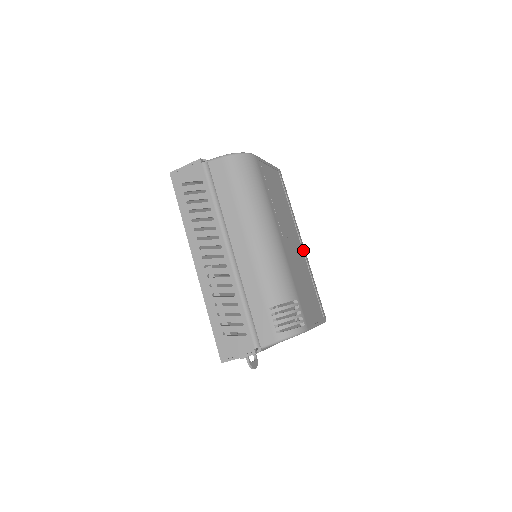
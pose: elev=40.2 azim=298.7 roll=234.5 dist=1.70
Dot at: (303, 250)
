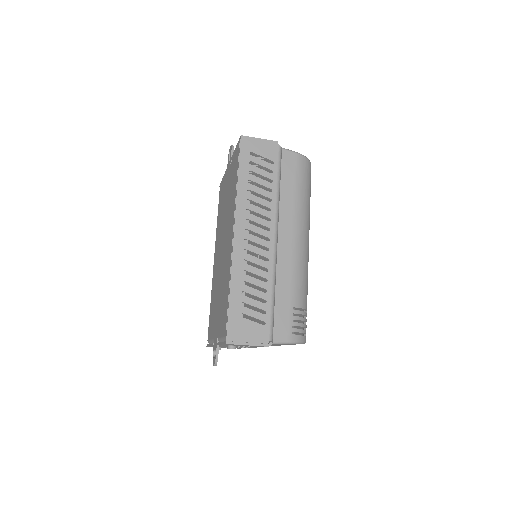
Dot at: occluded
